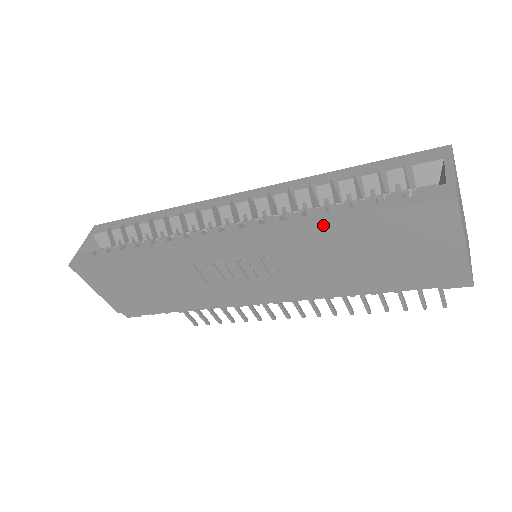
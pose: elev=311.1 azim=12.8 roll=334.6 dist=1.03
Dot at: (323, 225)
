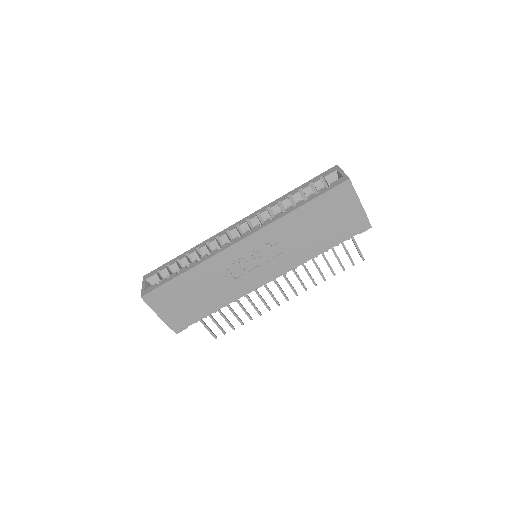
Dot at: (294, 213)
